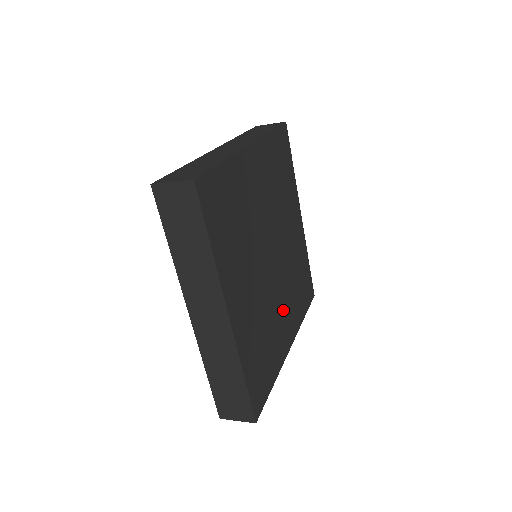
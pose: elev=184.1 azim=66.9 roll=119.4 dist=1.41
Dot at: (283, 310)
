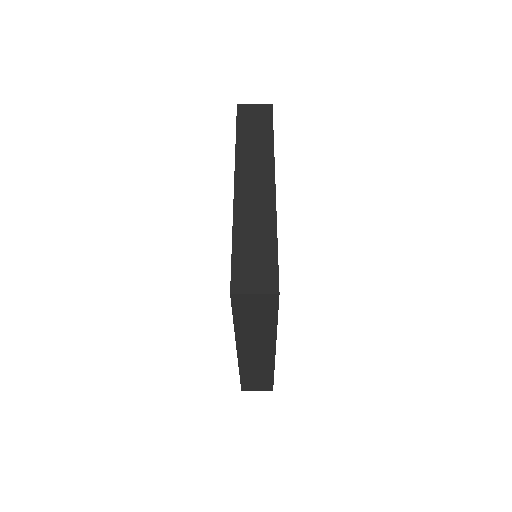
Dot at: occluded
